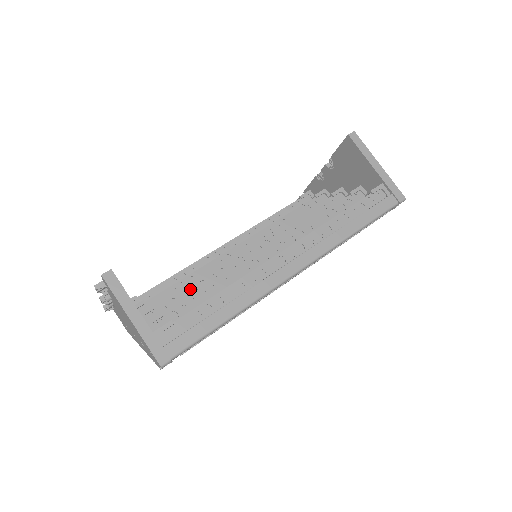
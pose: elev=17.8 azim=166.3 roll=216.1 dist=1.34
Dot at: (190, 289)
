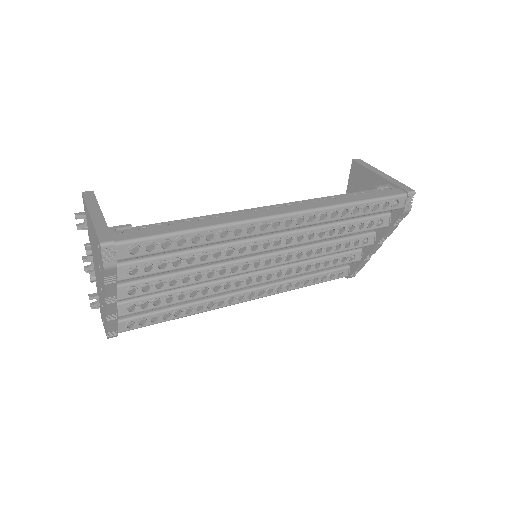
Dot at: occluded
